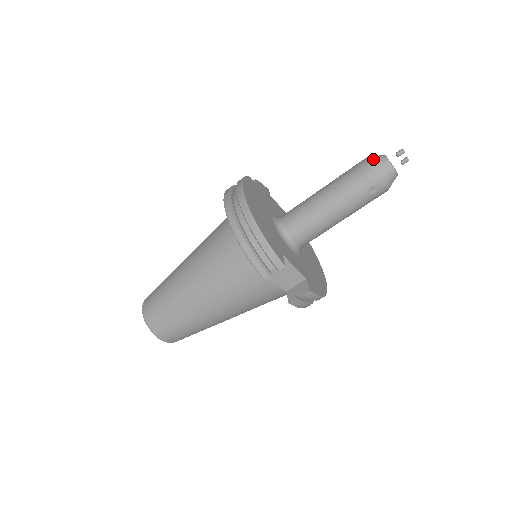
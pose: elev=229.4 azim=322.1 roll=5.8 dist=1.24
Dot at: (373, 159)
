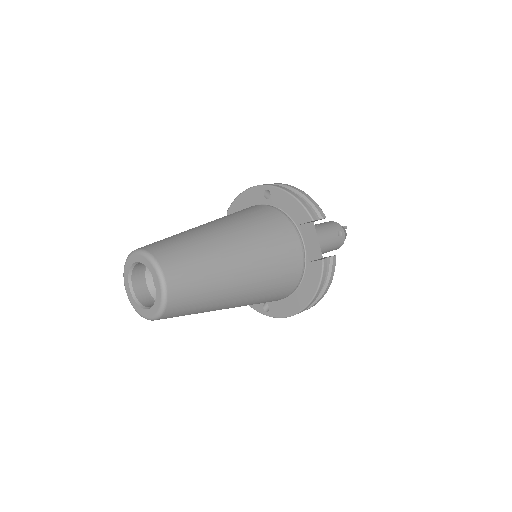
Dot at: occluded
